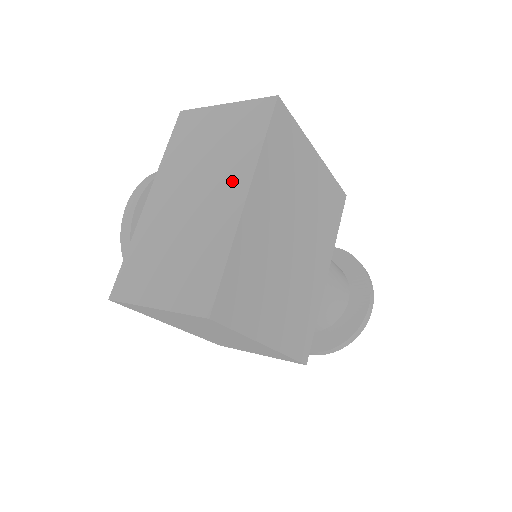
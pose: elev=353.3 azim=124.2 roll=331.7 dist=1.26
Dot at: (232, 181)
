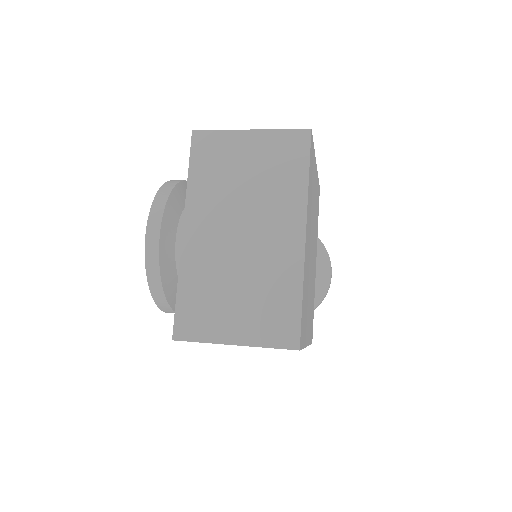
Dot at: (285, 217)
